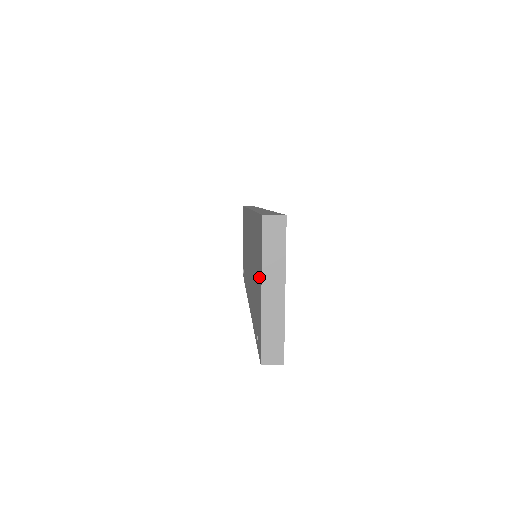
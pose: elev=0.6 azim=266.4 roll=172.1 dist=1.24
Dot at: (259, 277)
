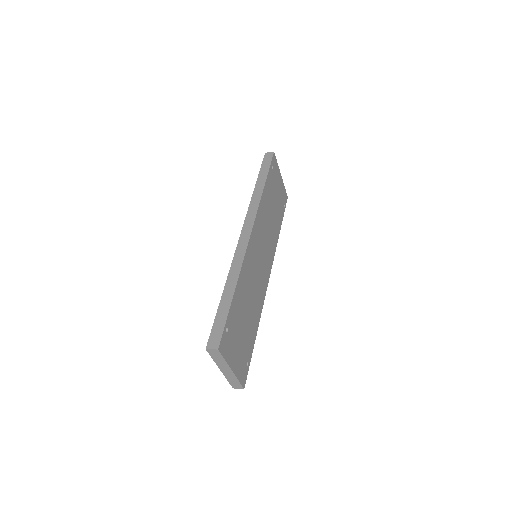
Dot at: occluded
